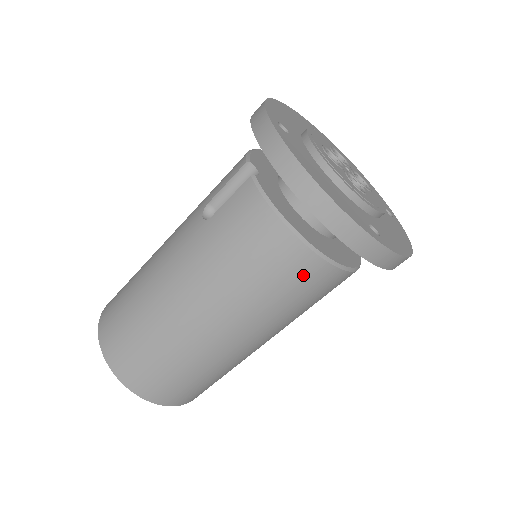
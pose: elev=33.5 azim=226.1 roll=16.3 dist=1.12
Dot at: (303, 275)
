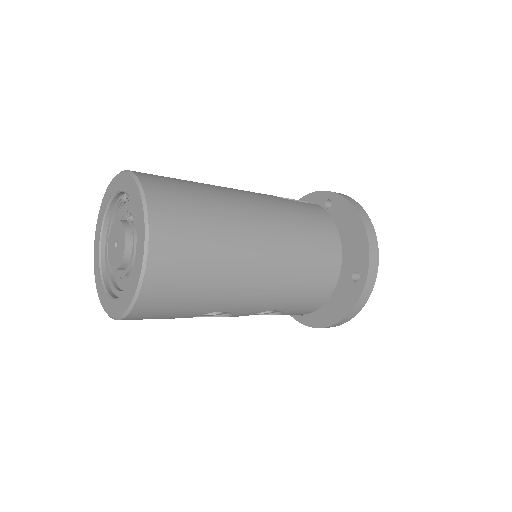
Dot at: (328, 266)
